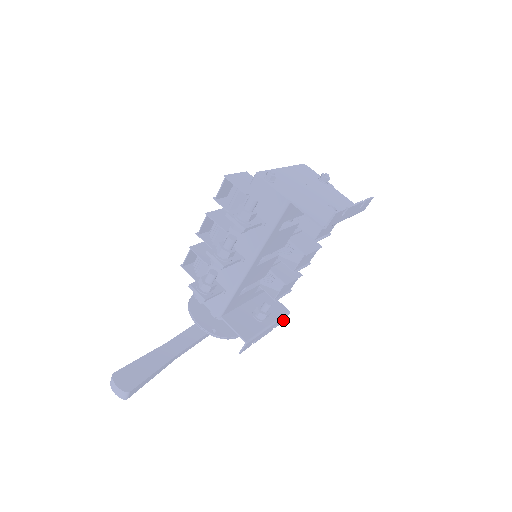
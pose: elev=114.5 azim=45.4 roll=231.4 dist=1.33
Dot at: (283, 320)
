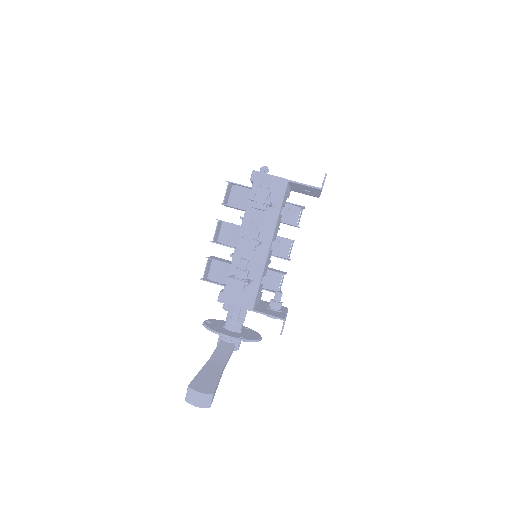
Dot at: occluded
